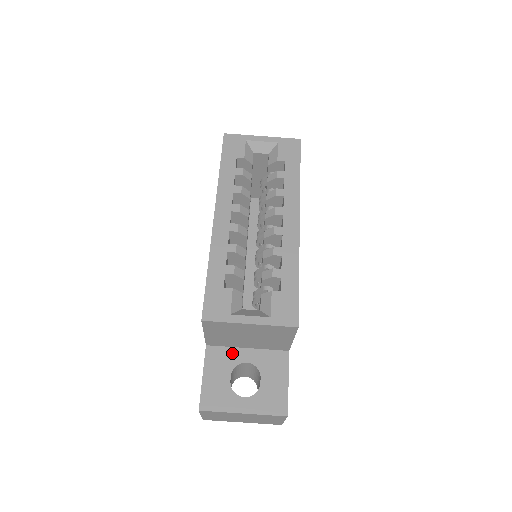
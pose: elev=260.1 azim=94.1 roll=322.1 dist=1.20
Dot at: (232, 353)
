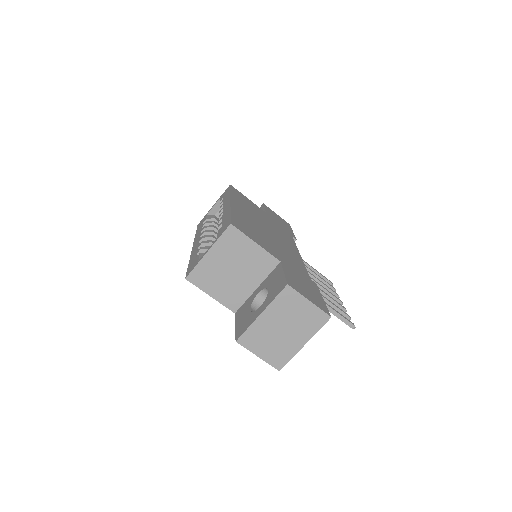
Dot at: (249, 300)
